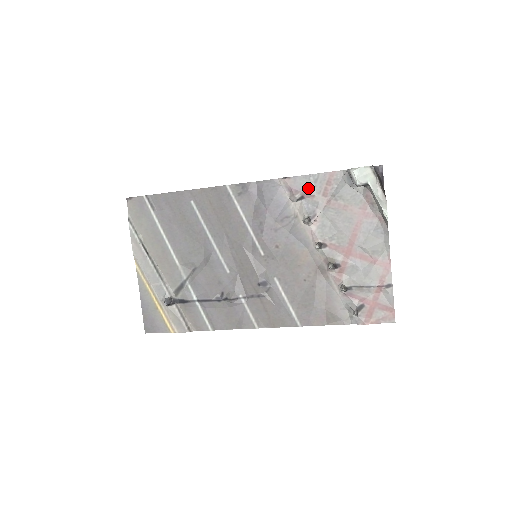
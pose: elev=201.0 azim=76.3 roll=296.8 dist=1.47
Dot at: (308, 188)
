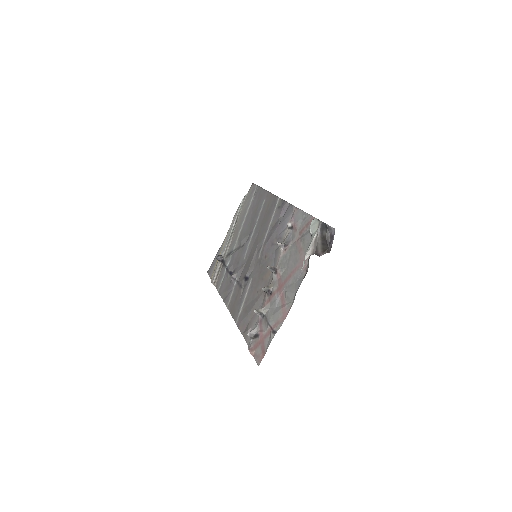
Dot at: (298, 222)
